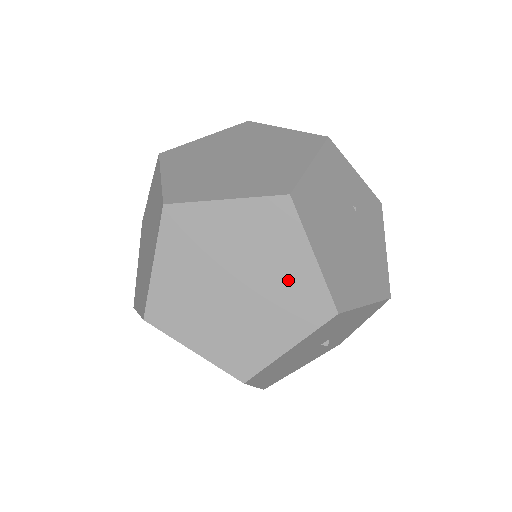
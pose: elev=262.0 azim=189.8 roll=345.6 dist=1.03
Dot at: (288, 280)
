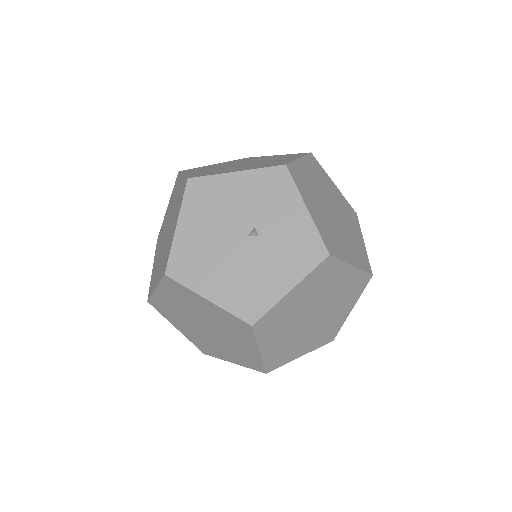
Dot at: (177, 199)
